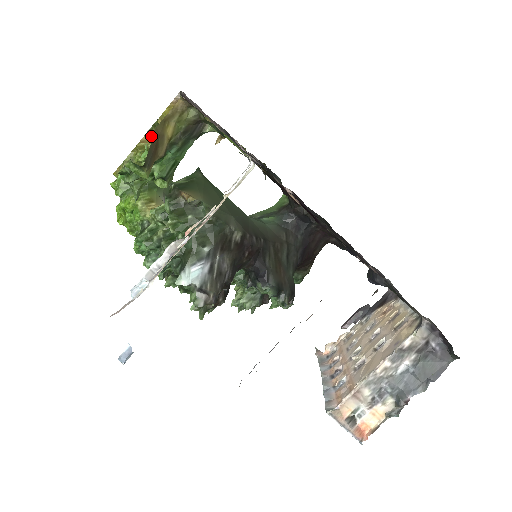
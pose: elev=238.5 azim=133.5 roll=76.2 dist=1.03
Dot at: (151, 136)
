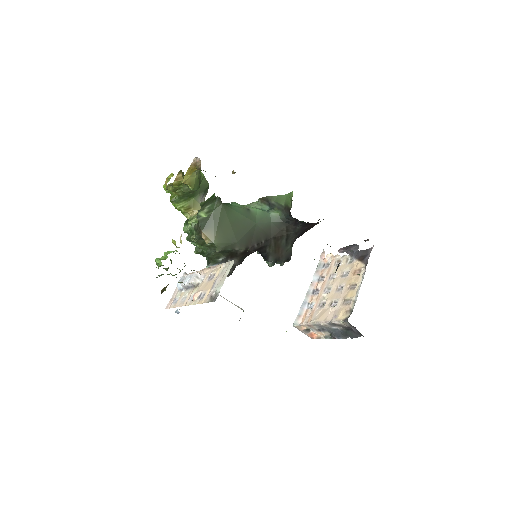
Dot at: occluded
